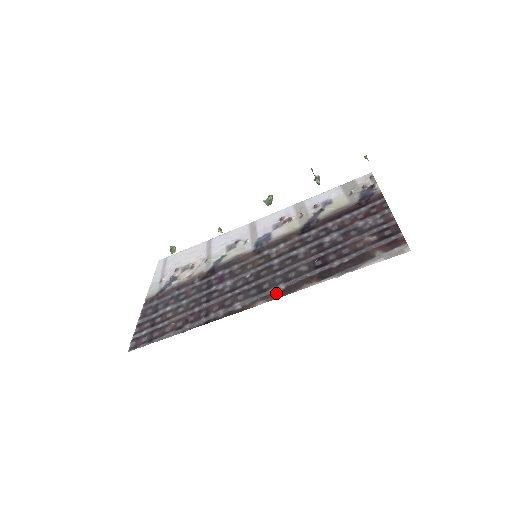
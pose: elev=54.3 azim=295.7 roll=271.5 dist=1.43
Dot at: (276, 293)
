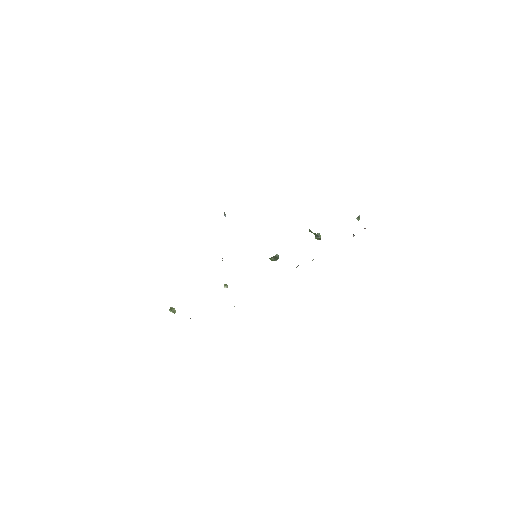
Dot at: occluded
